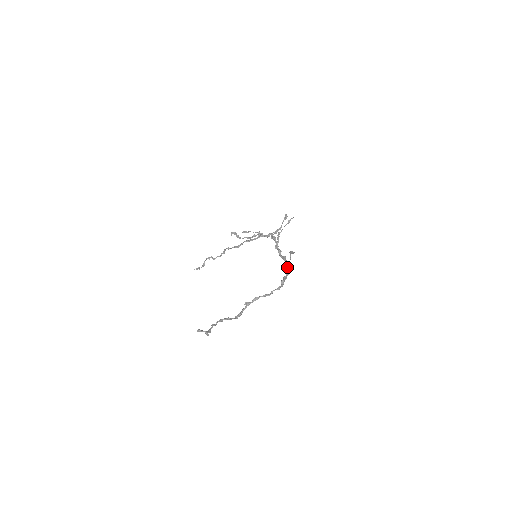
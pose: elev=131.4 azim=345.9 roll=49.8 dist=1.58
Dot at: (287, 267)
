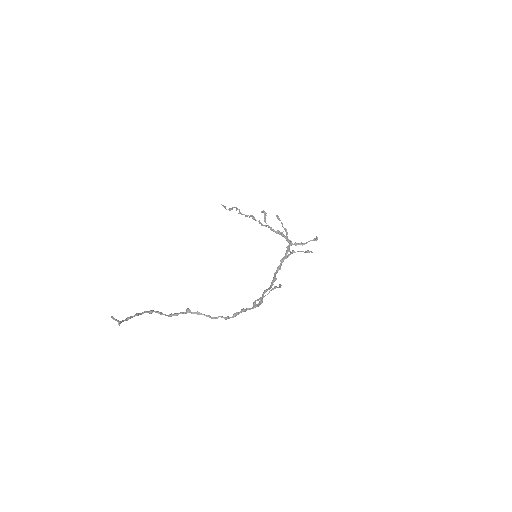
Dot at: (256, 300)
